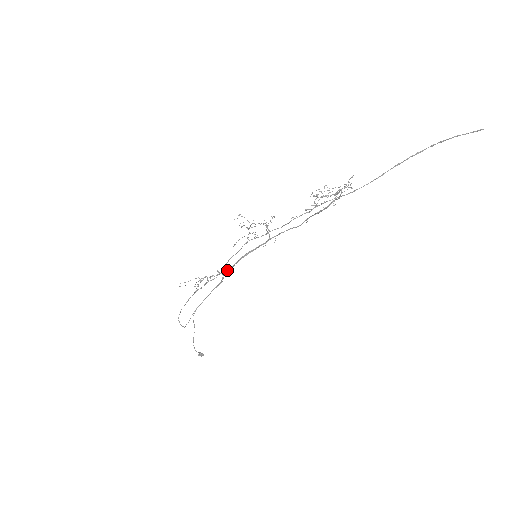
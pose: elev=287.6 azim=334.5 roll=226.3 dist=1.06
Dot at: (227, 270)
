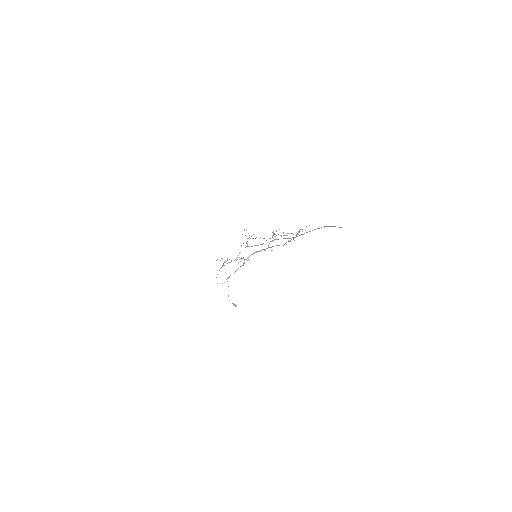
Dot at: occluded
